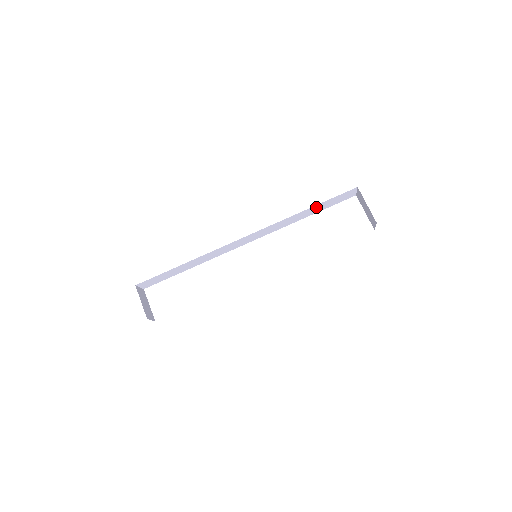
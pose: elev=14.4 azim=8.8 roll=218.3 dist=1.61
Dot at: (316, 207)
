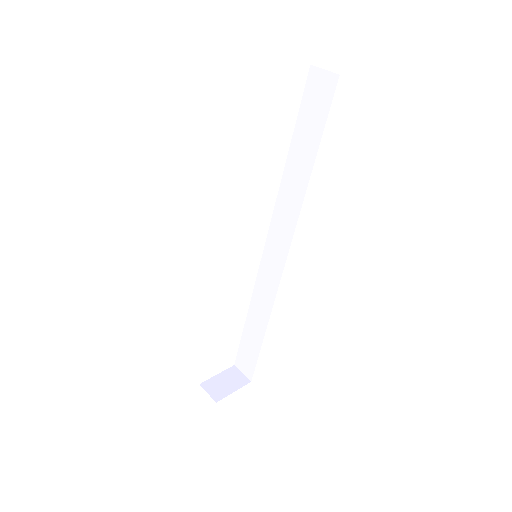
Dot at: occluded
